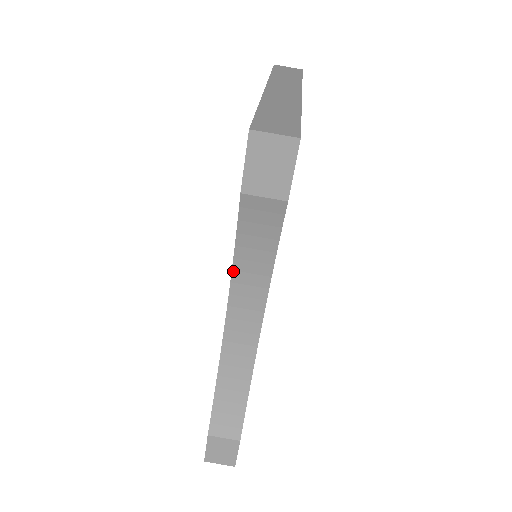
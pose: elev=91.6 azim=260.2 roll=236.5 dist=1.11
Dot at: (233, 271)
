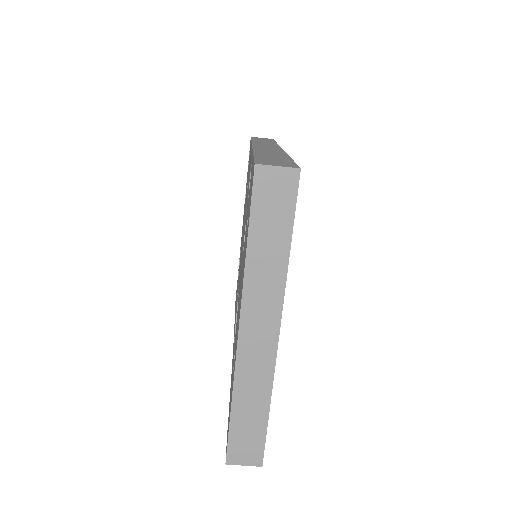
Dot at: occluded
